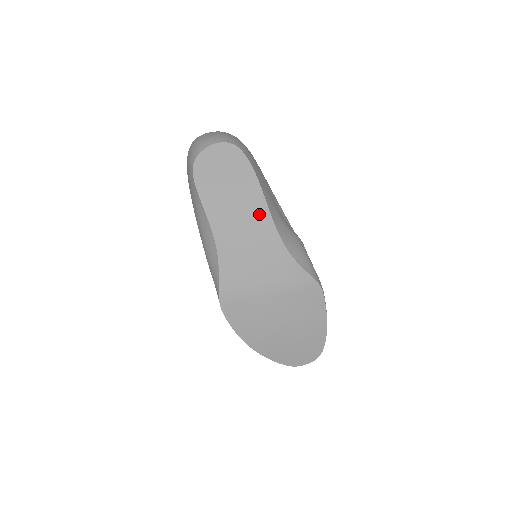
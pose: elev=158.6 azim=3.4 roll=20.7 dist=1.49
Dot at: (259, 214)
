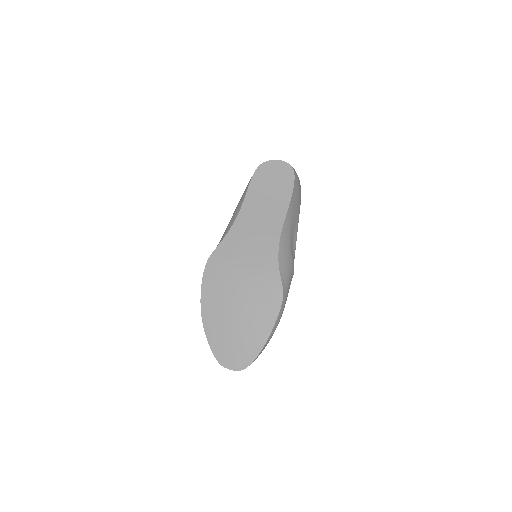
Dot at: (277, 217)
